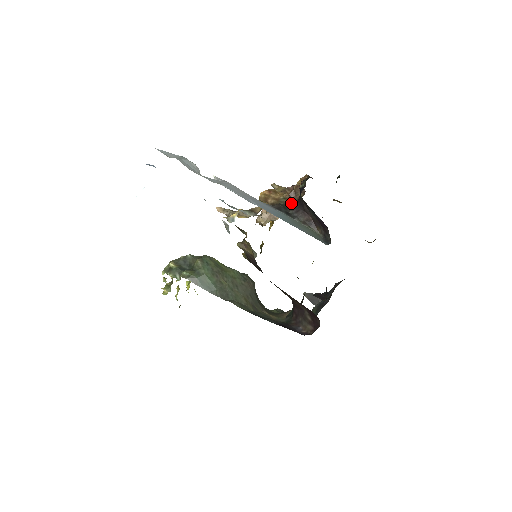
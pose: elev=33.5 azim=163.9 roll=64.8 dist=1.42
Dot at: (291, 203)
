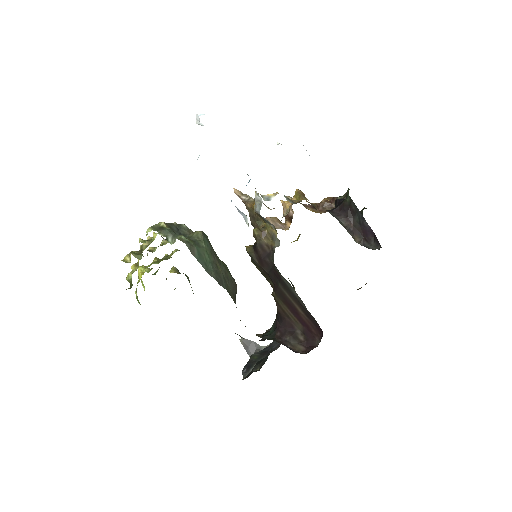
Dot at: (319, 212)
